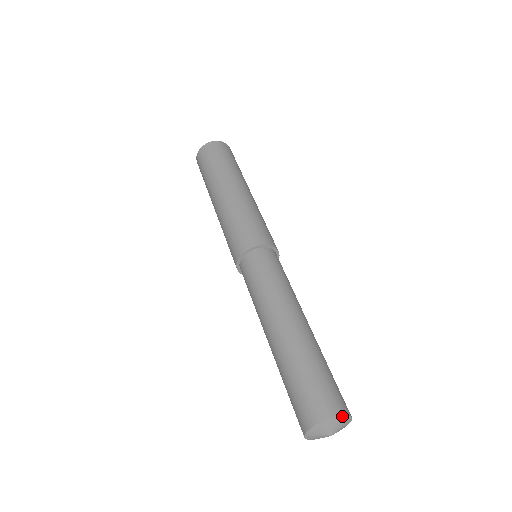
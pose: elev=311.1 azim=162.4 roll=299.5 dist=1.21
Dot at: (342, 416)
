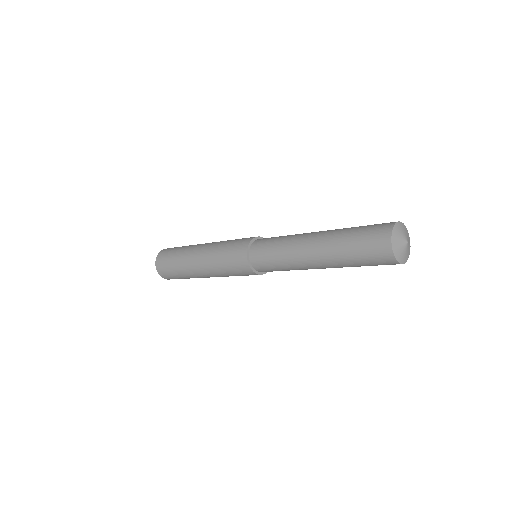
Dot at: (403, 224)
